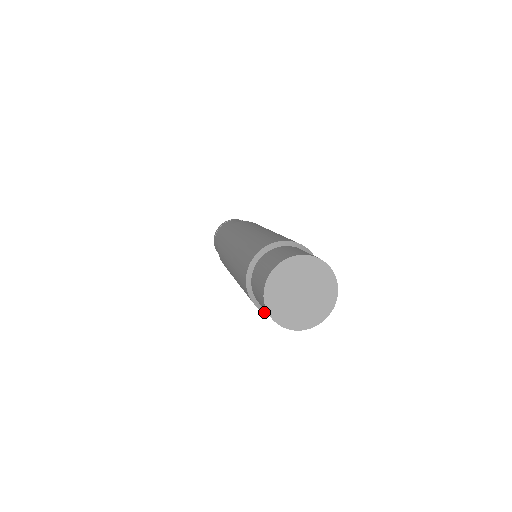
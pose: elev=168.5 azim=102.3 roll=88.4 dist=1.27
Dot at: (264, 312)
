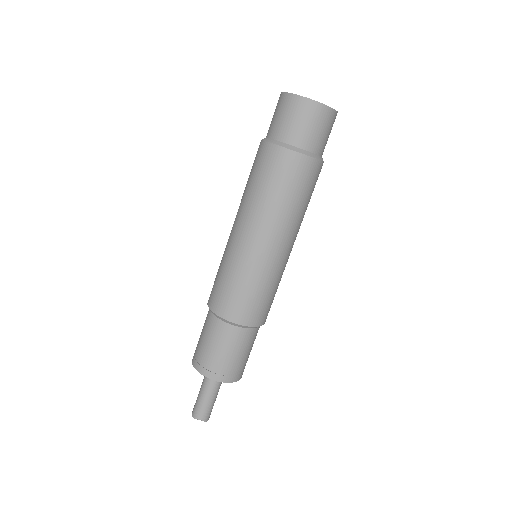
Dot at: (294, 151)
